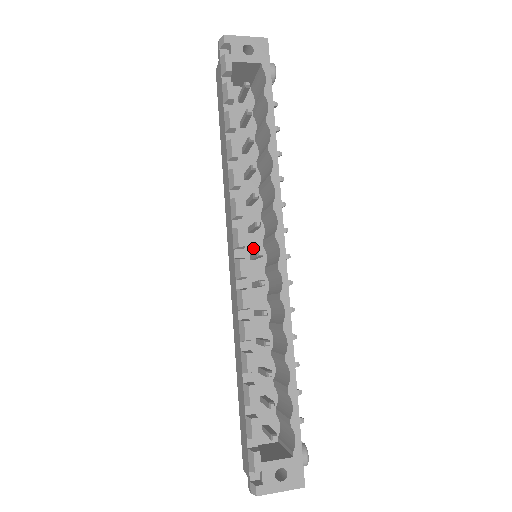
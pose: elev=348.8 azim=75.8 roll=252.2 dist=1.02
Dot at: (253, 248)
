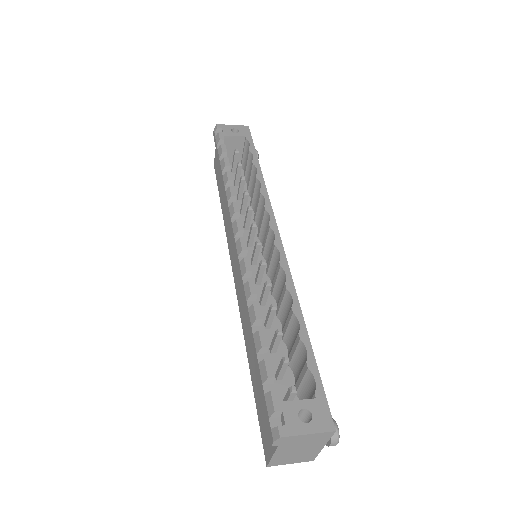
Dot at: occluded
